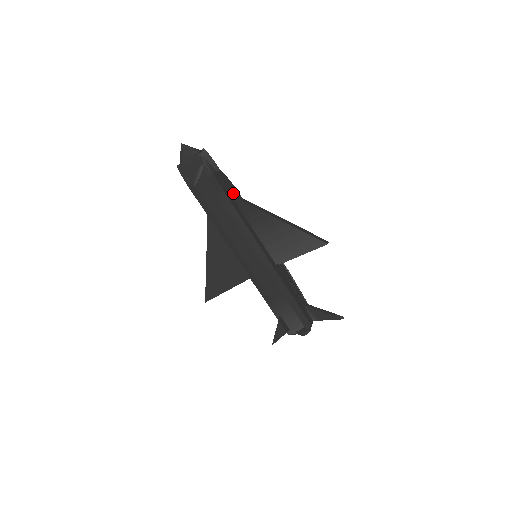
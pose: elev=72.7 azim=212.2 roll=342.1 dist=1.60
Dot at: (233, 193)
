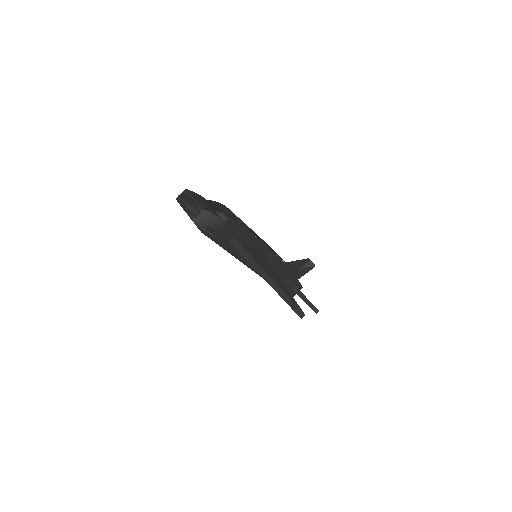
Dot at: (235, 235)
